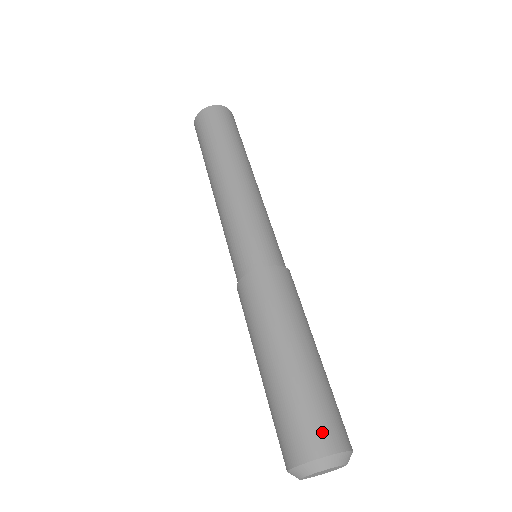
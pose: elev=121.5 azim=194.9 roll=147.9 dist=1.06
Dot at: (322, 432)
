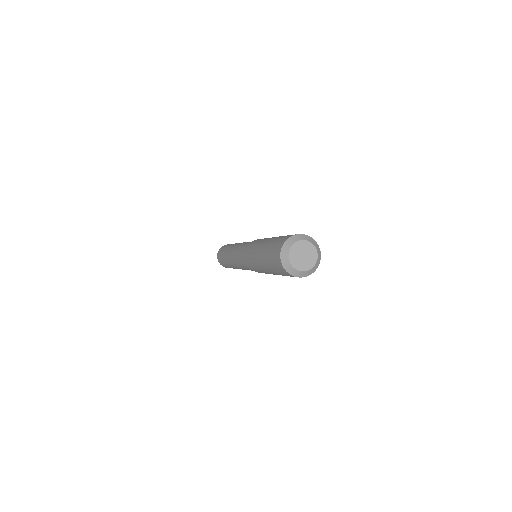
Dot at: (283, 239)
